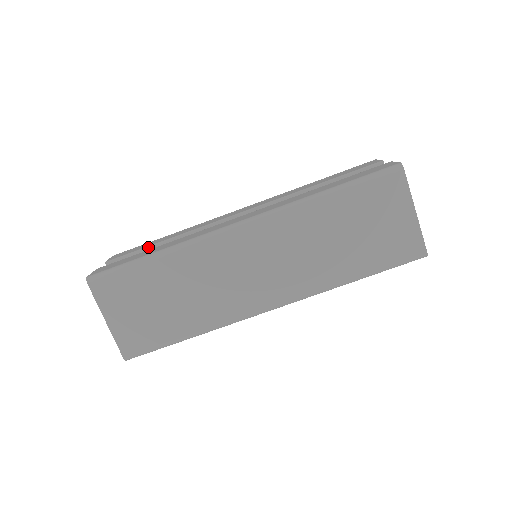
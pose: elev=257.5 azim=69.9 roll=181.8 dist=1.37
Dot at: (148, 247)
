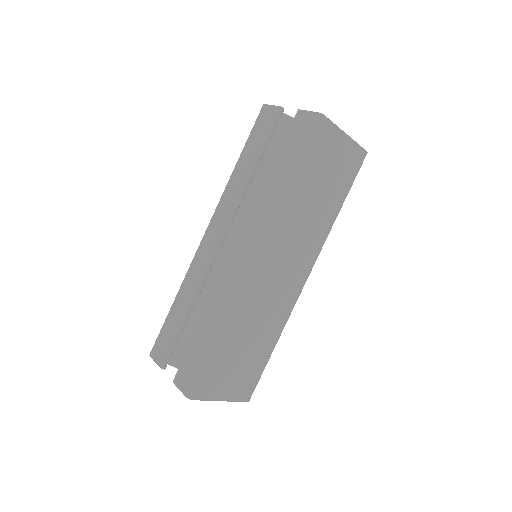
Dot at: (180, 329)
